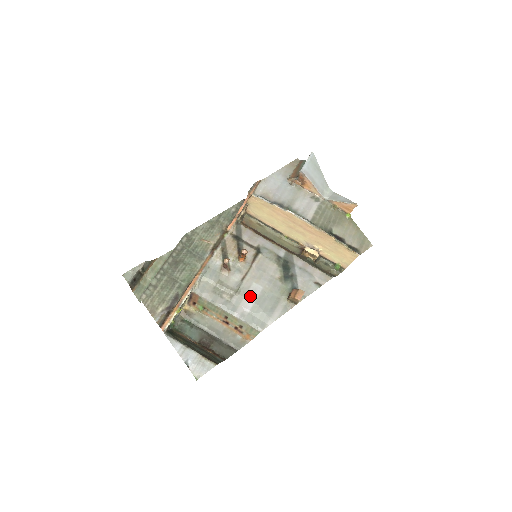
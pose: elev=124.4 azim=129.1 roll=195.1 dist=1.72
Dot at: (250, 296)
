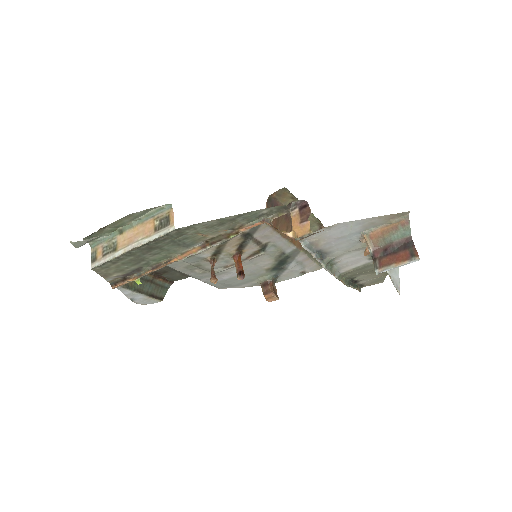
Dot at: (224, 276)
